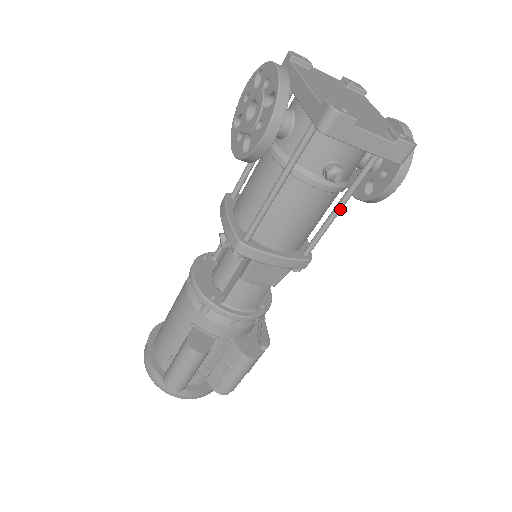
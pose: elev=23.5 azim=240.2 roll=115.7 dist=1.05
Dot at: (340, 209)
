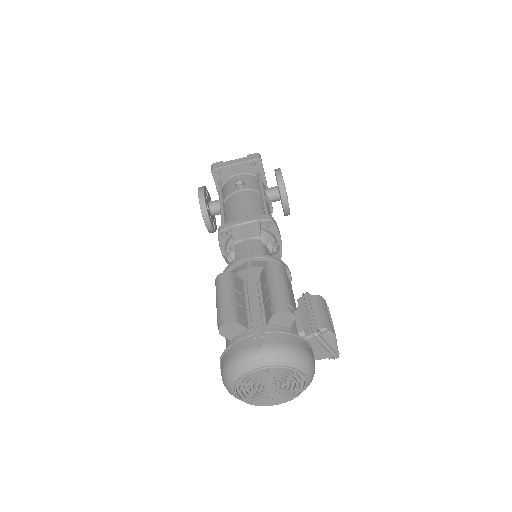
Dot at: (263, 194)
